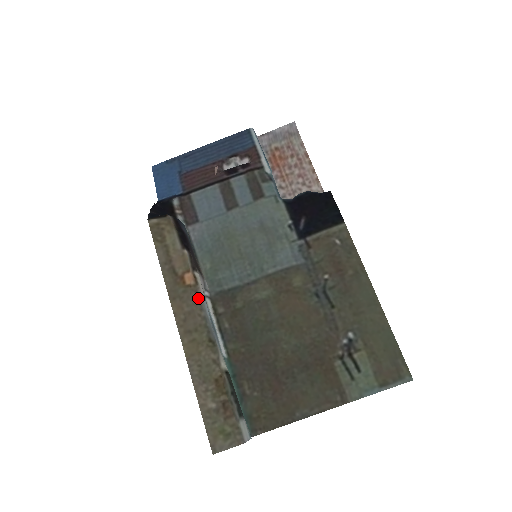
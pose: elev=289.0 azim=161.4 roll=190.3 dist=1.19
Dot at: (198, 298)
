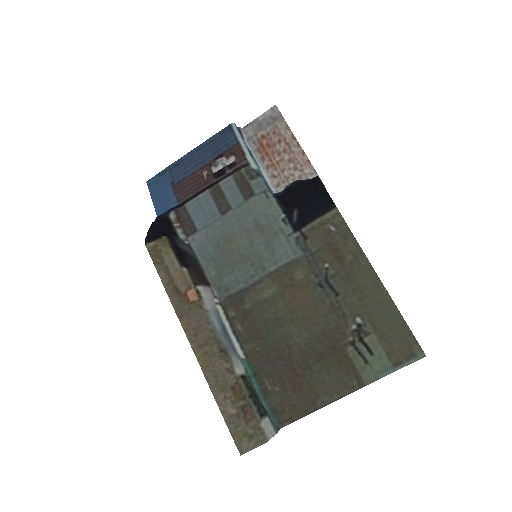
Dot at: (203, 312)
